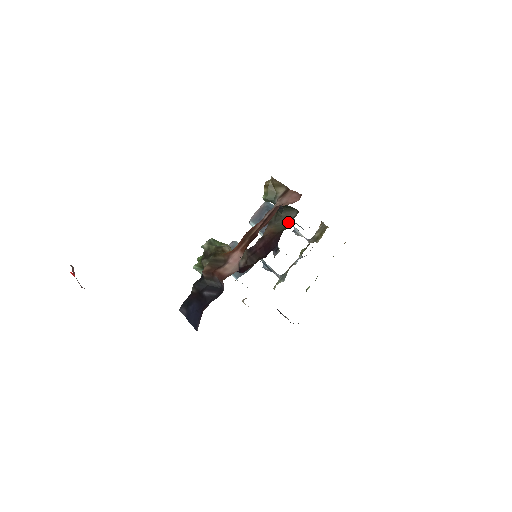
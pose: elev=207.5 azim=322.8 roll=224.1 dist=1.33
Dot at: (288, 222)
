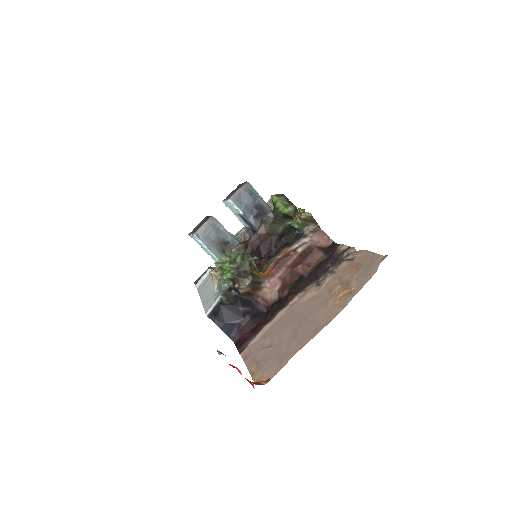
Dot at: (282, 226)
